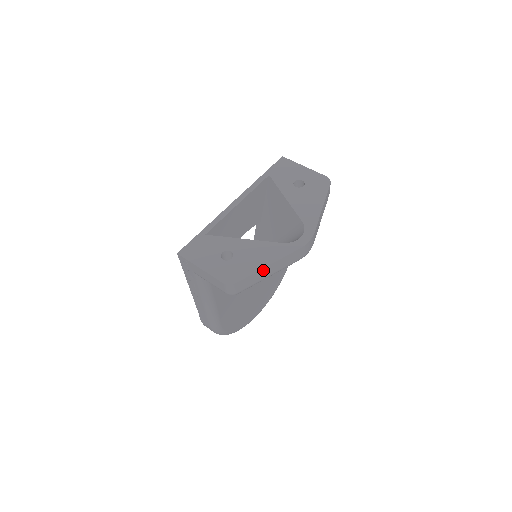
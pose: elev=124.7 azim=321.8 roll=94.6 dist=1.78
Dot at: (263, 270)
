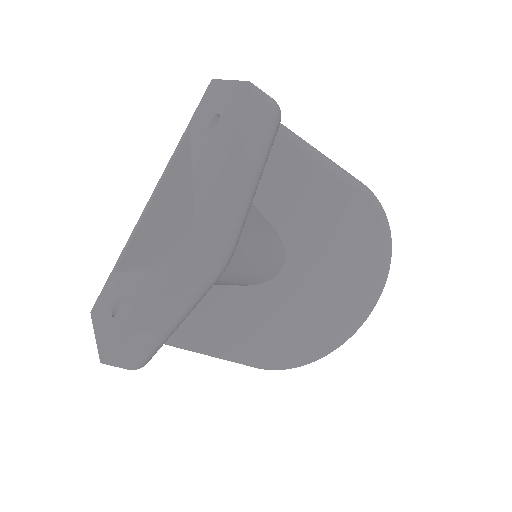
Dot at: (139, 327)
